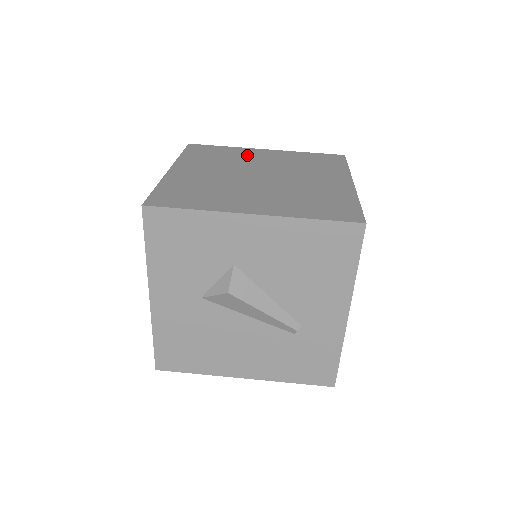
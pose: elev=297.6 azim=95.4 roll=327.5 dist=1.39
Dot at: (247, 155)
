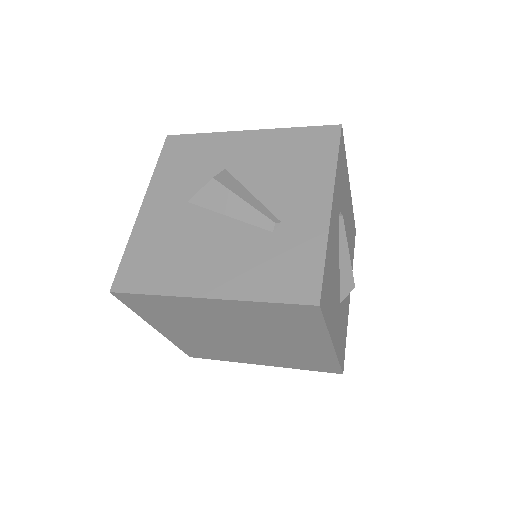
Dot at: occluded
